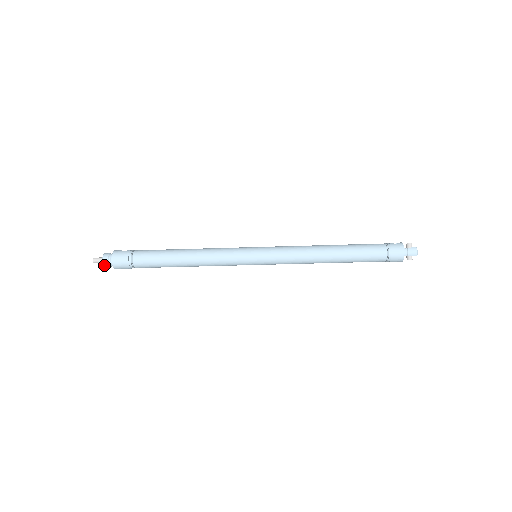
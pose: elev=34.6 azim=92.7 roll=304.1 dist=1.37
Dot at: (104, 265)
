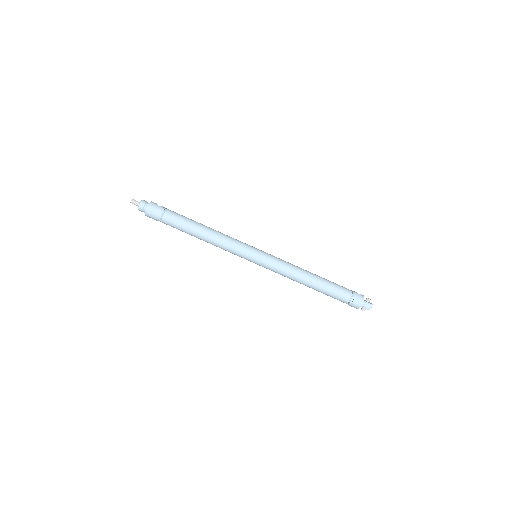
Dot at: (138, 209)
